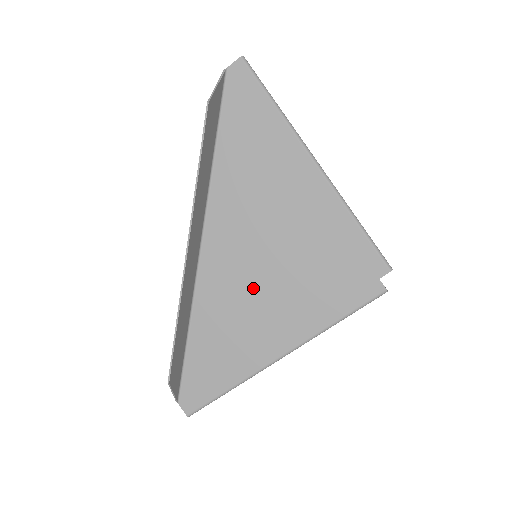
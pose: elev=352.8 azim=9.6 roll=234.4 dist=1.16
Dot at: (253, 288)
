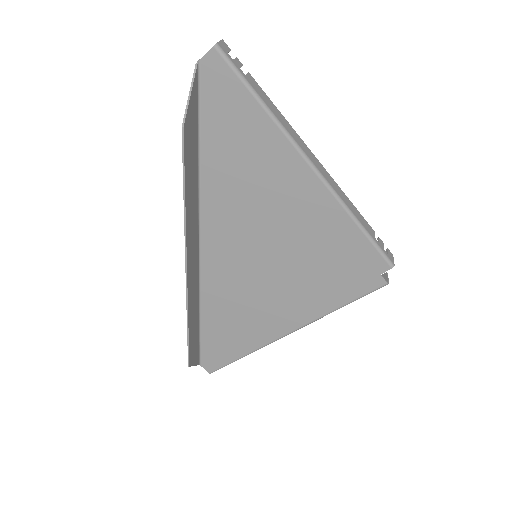
Dot at: (256, 282)
